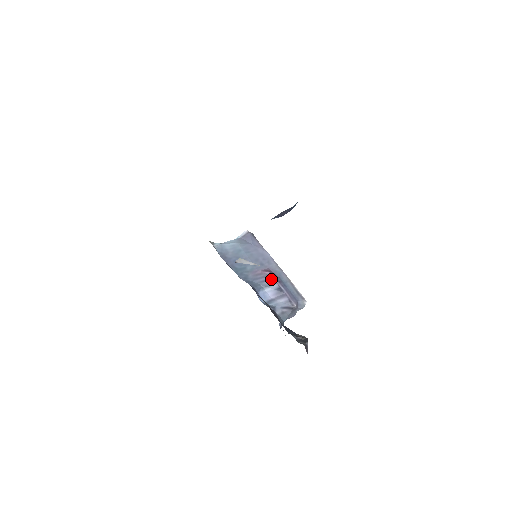
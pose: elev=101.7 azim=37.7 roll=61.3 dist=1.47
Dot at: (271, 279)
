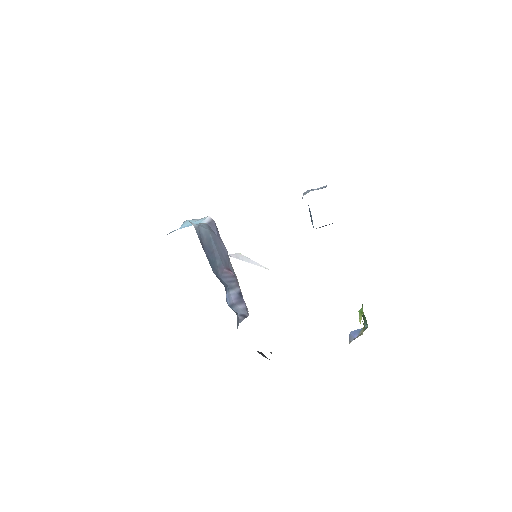
Dot at: (236, 281)
